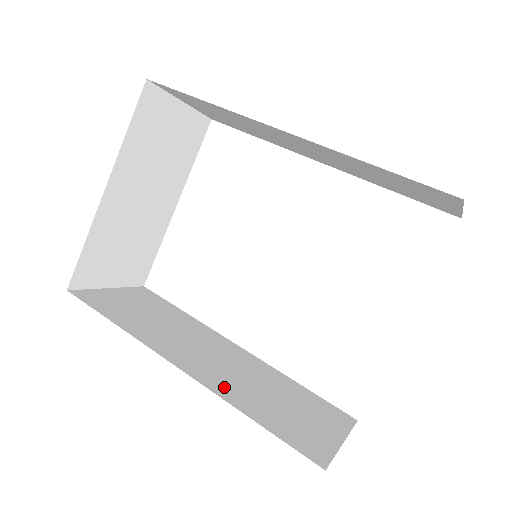
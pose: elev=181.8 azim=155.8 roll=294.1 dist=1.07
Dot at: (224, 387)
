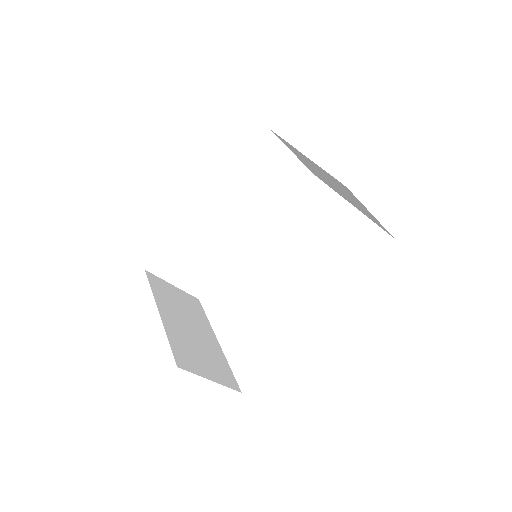
Dot at: occluded
